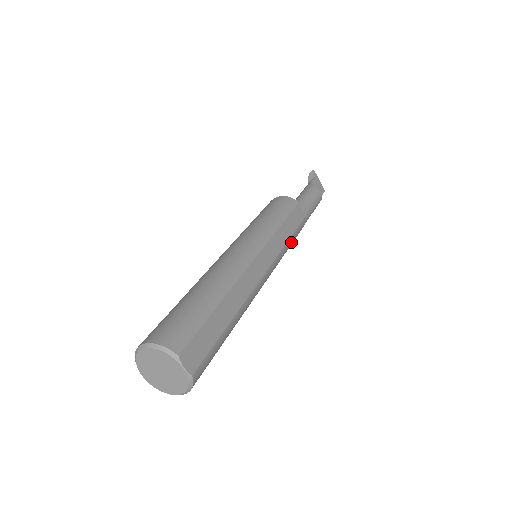
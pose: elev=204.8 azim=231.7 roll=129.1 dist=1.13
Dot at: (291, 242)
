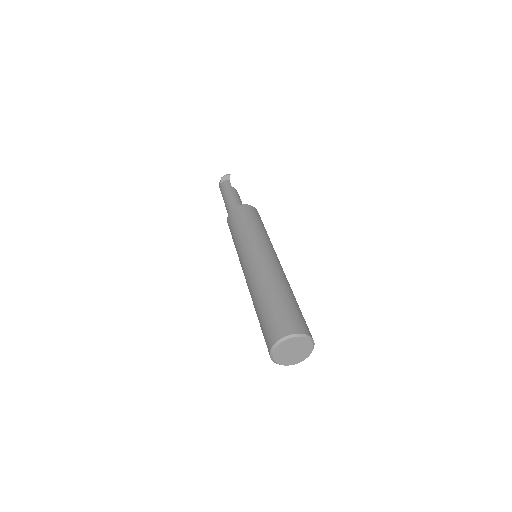
Dot at: occluded
